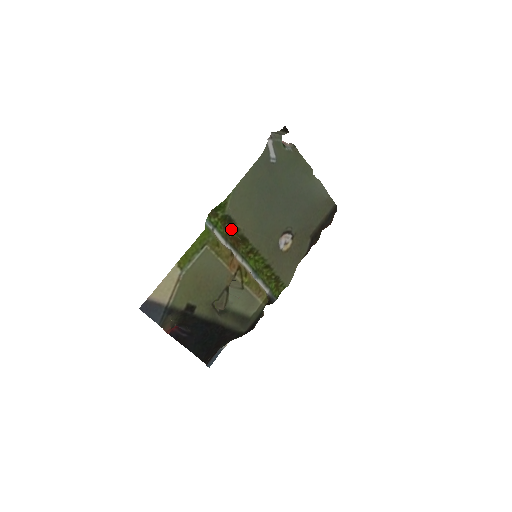
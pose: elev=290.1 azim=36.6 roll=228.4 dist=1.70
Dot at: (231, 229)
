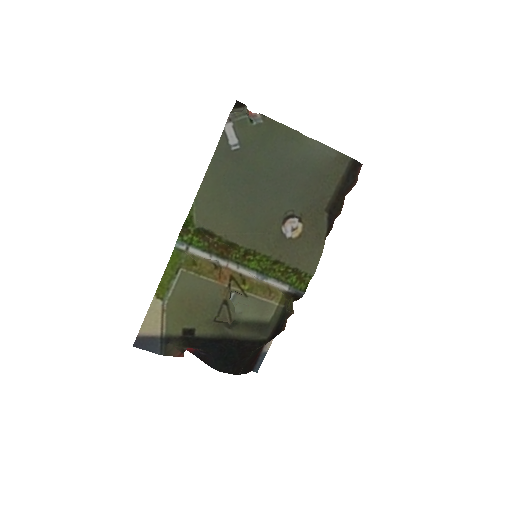
Dot at: (213, 238)
